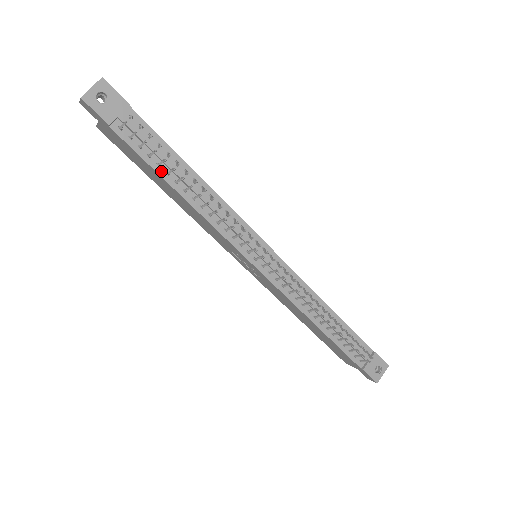
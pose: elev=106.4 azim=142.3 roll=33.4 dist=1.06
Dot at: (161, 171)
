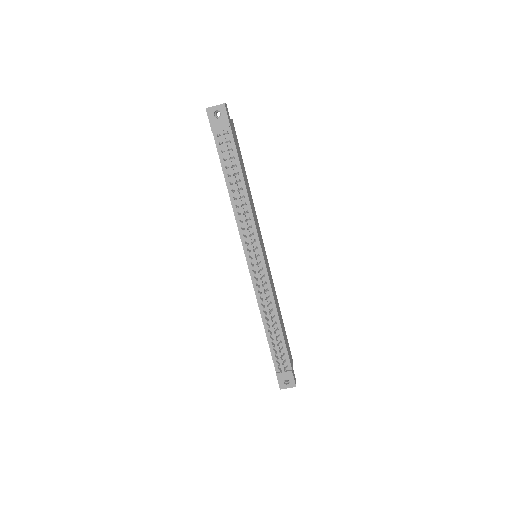
Dot at: (226, 172)
